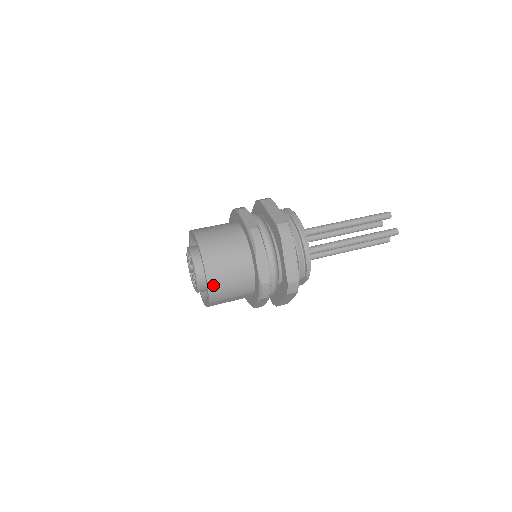
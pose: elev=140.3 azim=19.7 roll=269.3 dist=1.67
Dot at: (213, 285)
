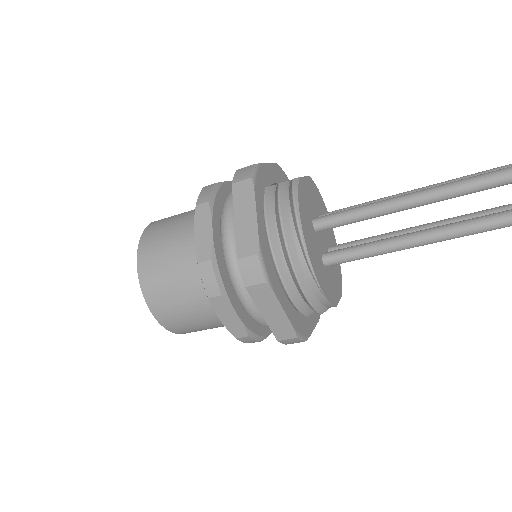
Dot at: (173, 327)
